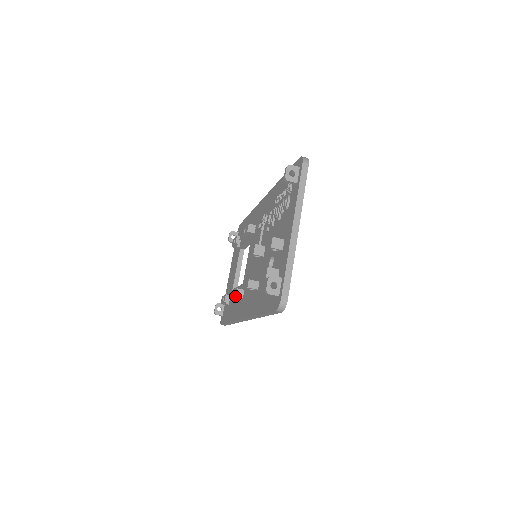
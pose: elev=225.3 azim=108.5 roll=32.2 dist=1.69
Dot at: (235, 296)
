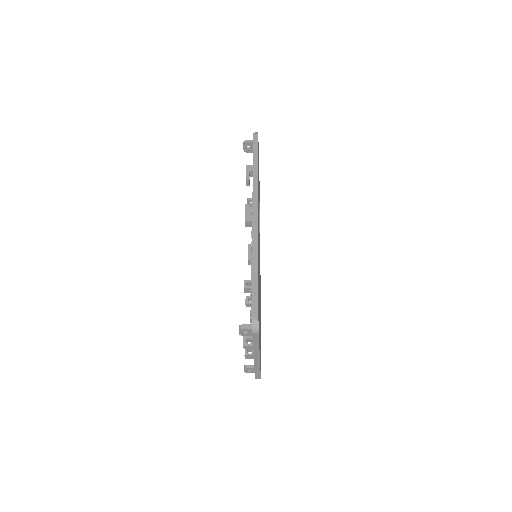
Dot at: (248, 264)
